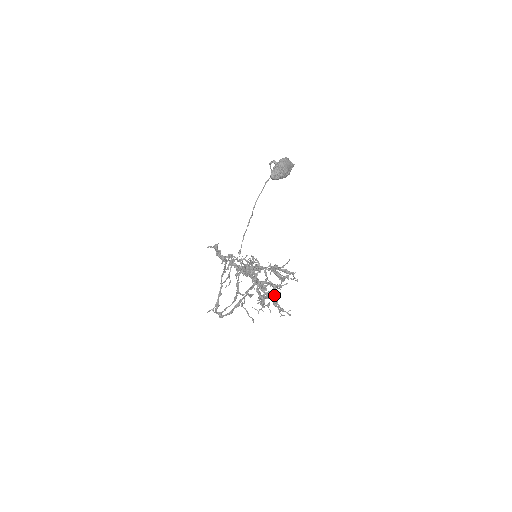
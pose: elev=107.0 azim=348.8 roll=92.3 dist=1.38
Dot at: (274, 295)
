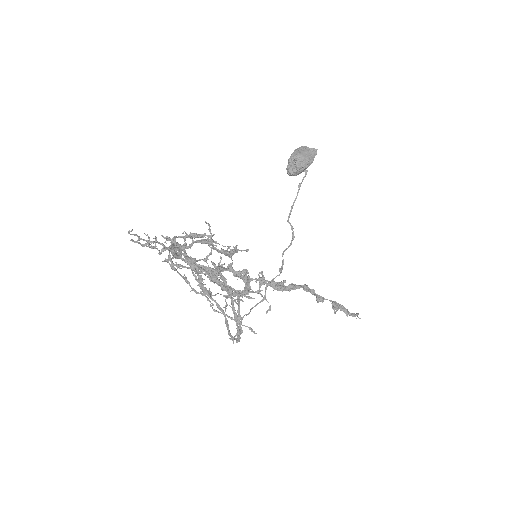
Dot at: (210, 275)
